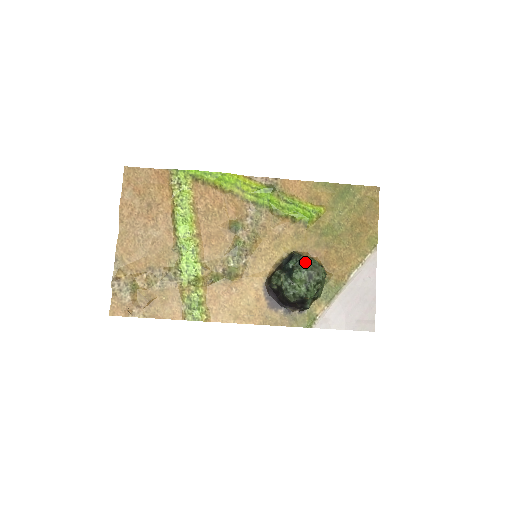
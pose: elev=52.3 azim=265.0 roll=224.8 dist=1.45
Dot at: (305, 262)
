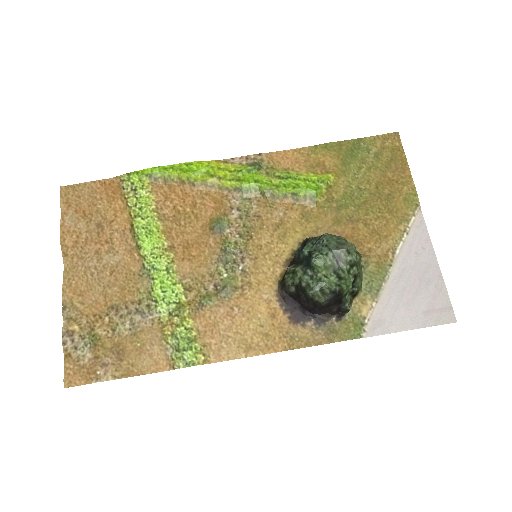
Dot at: (325, 241)
